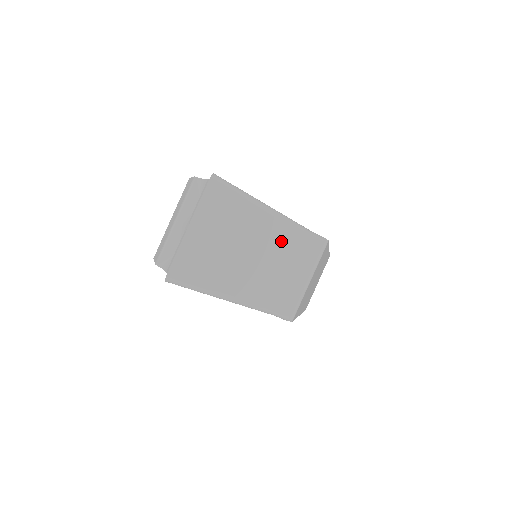
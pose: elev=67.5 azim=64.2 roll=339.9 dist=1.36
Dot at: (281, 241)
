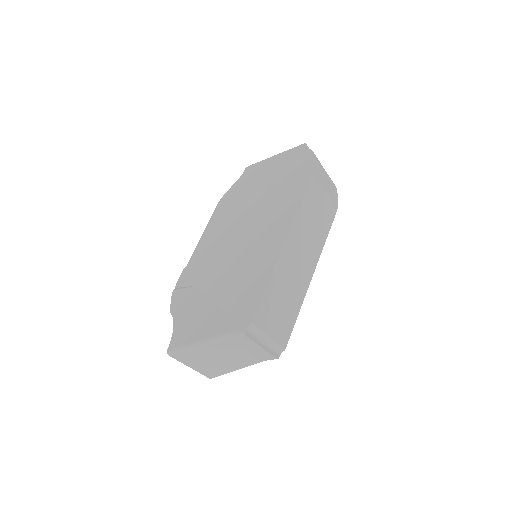
Dot at: (229, 346)
